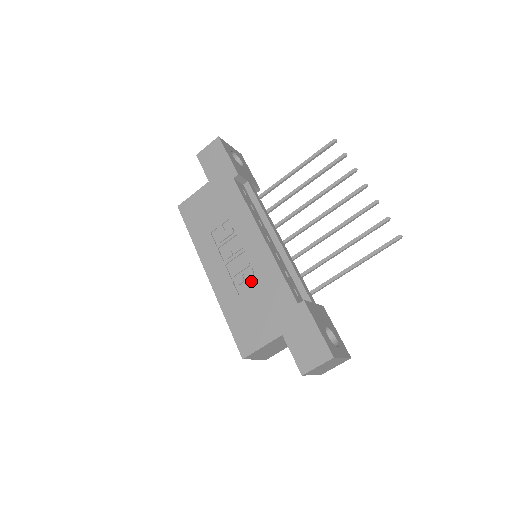
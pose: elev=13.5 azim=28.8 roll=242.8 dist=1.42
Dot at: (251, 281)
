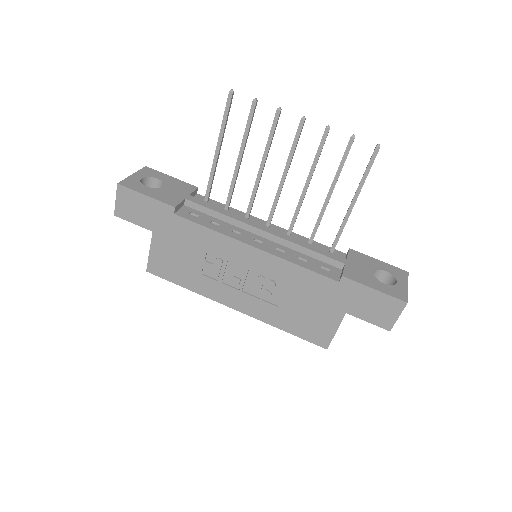
Dot at: (278, 289)
